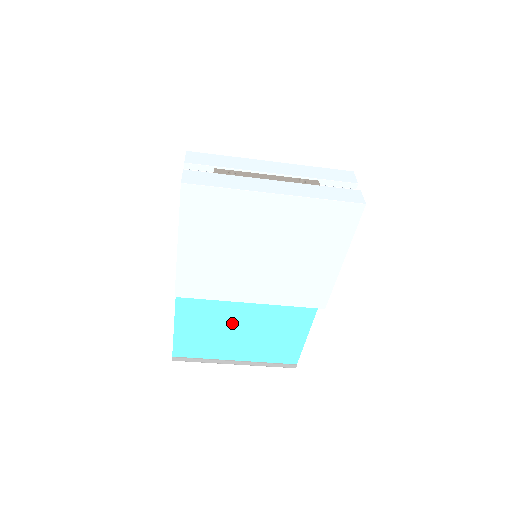
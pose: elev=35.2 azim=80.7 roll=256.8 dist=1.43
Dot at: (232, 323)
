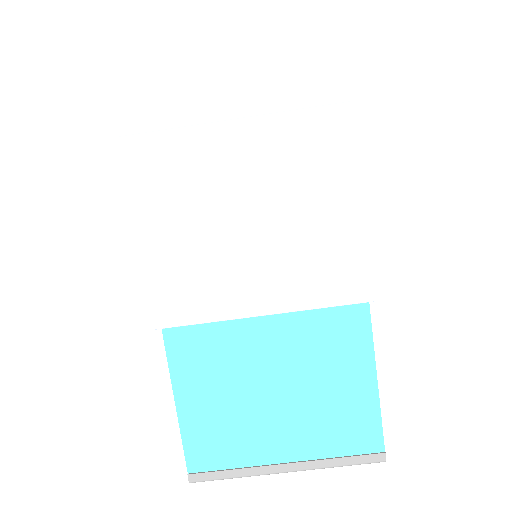
Dot at: (256, 381)
